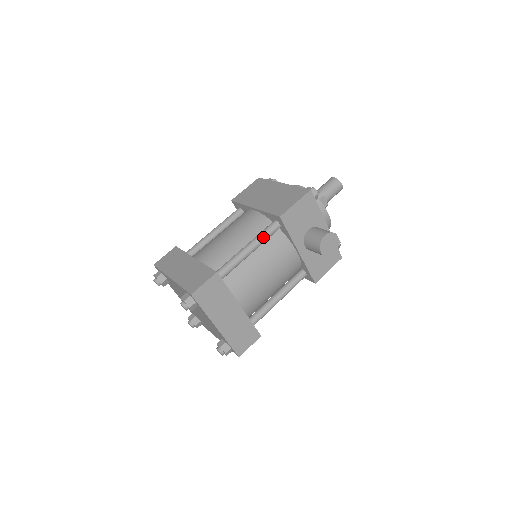
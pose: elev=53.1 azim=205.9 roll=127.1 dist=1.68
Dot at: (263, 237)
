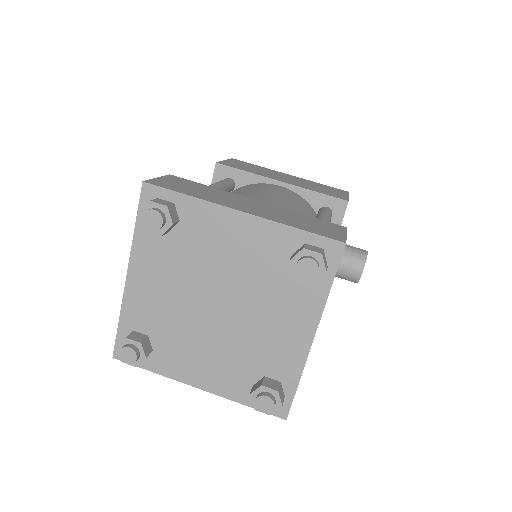
Dot at: (330, 218)
